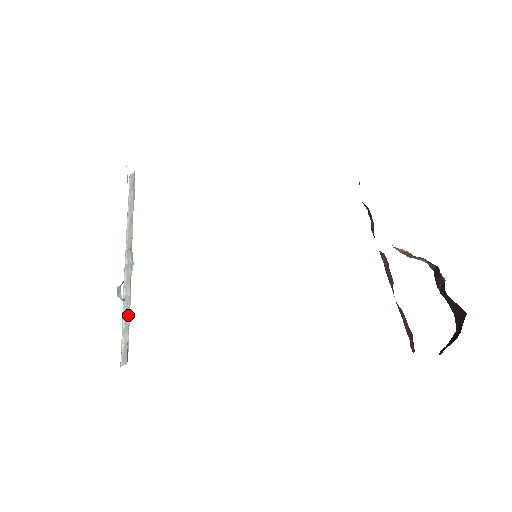
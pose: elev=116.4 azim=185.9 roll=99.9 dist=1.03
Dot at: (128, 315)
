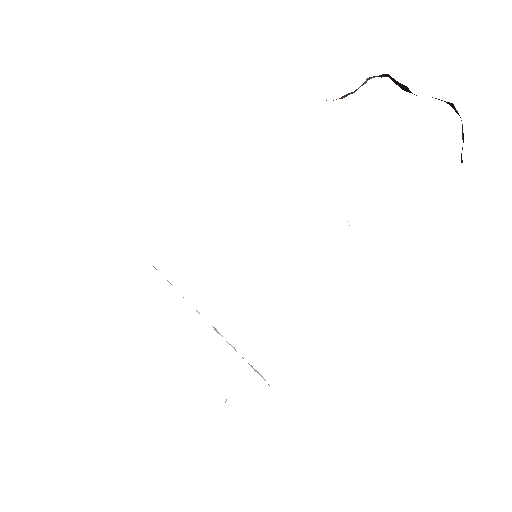
Dot at: occluded
